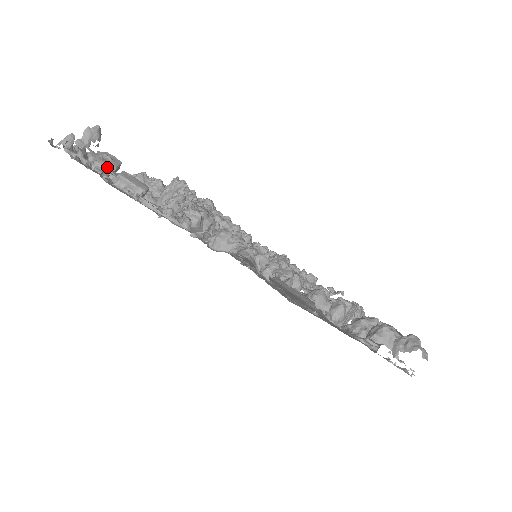
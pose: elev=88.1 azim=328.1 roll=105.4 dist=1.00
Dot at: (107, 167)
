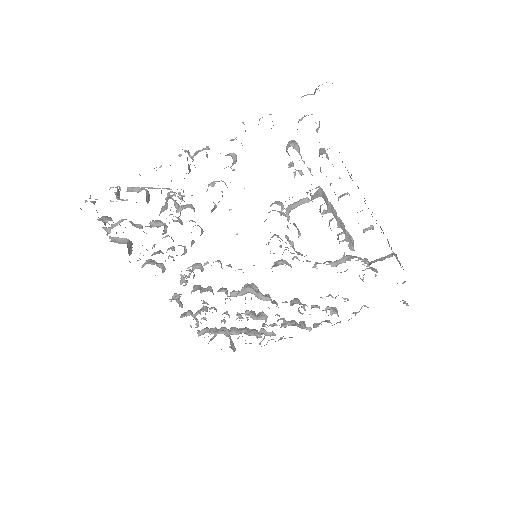
Dot at: (119, 197)
